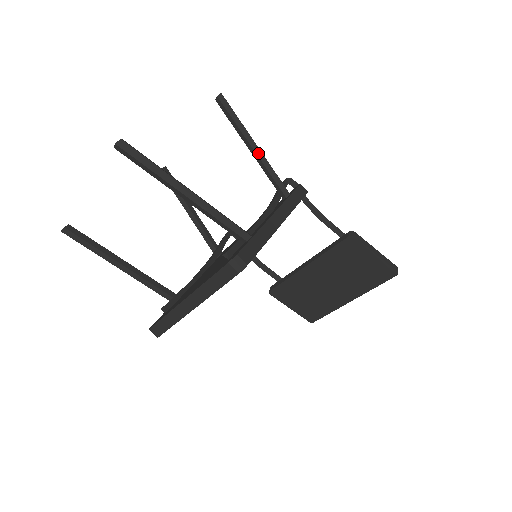
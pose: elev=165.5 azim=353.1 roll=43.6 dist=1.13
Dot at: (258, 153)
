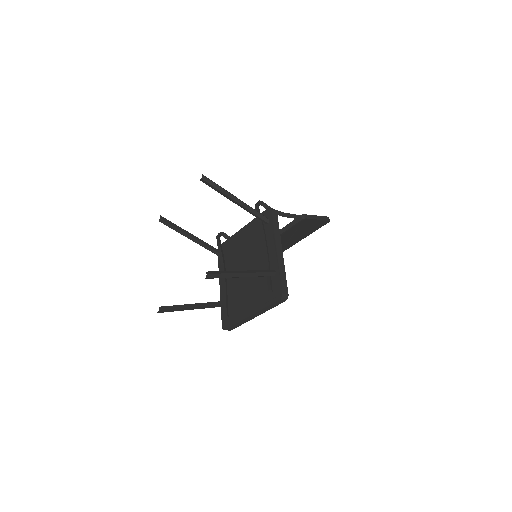
Dot at: (242, 204)
